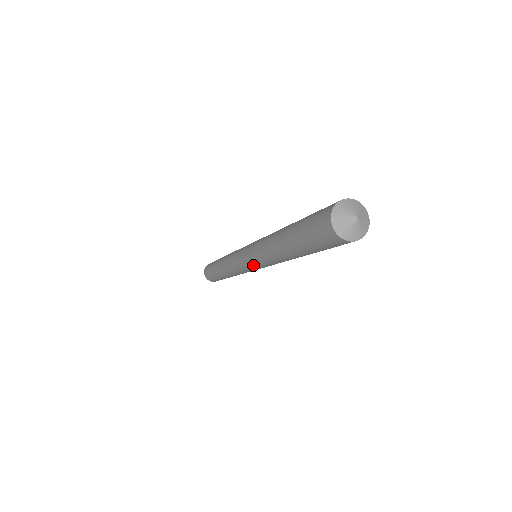
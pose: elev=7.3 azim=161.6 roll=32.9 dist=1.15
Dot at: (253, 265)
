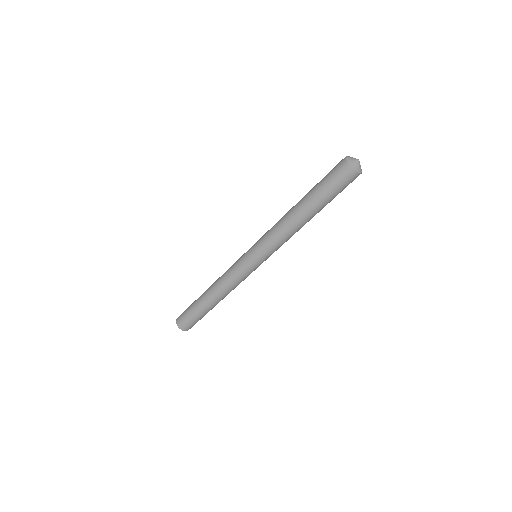
Dot at: (257, 252)
